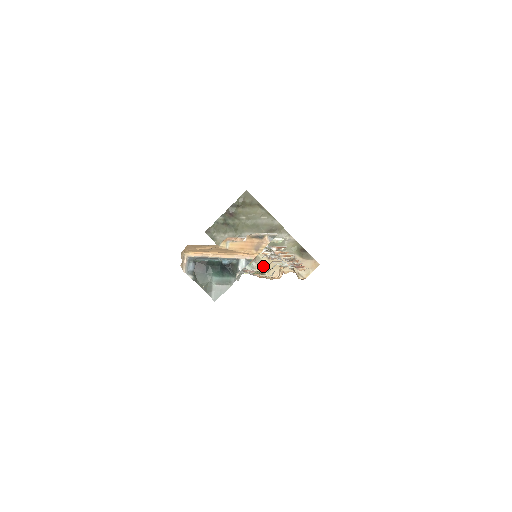
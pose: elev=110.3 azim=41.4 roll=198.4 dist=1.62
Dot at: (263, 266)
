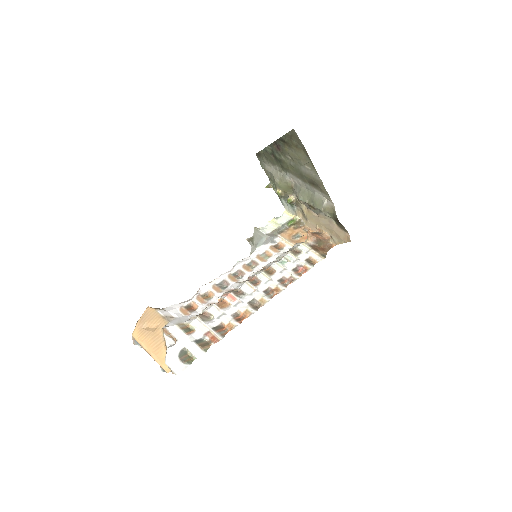
Dot at: (303, 213)
